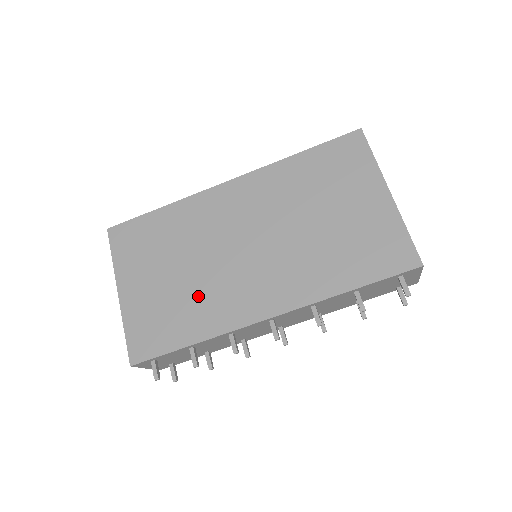
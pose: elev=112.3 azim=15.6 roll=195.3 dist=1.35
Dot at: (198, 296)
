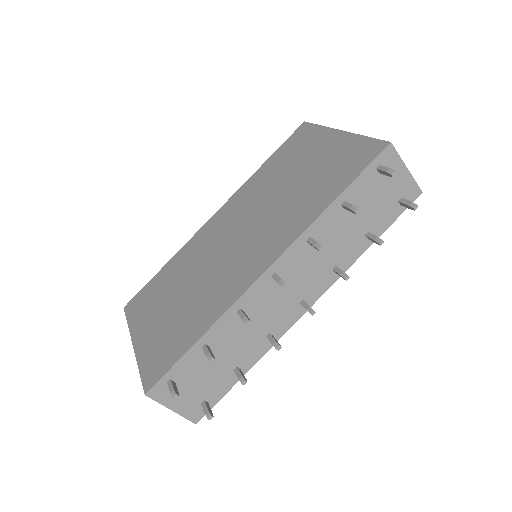
Dot at: (201, 298)
